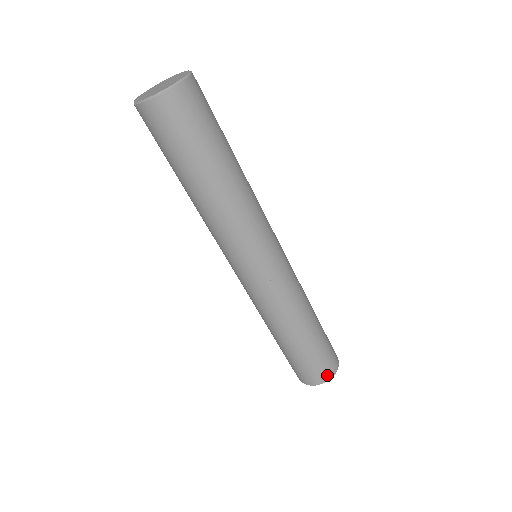
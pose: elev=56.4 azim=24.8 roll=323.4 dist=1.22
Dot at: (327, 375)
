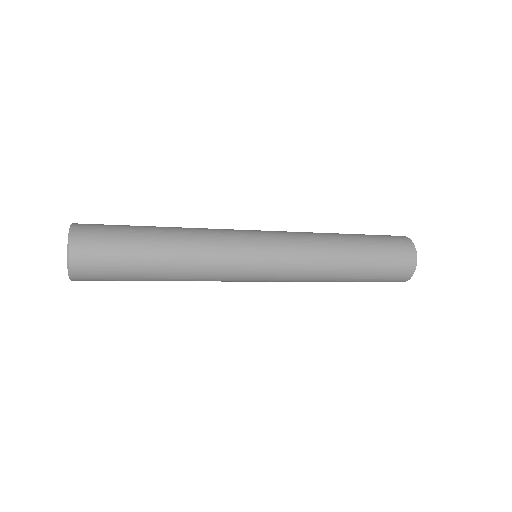
Dot at: (409, 267)
